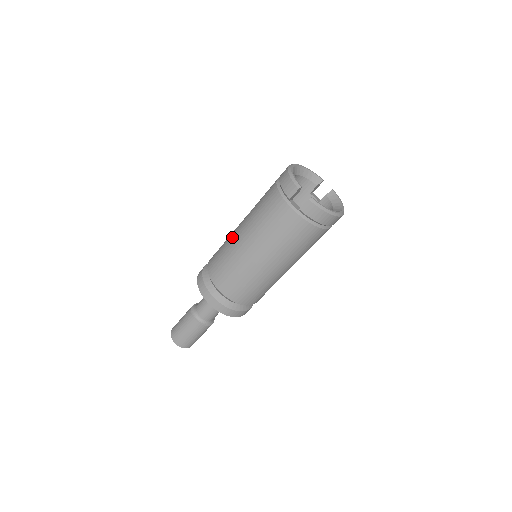
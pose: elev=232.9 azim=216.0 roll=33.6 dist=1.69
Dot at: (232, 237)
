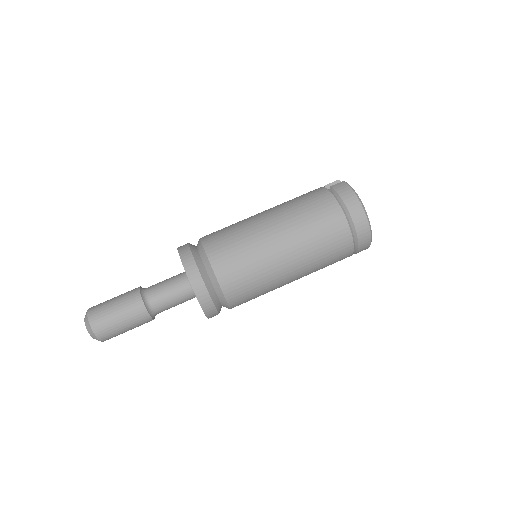
Dot at: occluded
